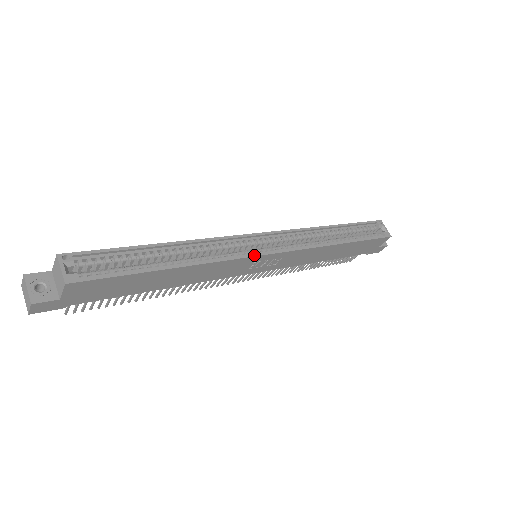
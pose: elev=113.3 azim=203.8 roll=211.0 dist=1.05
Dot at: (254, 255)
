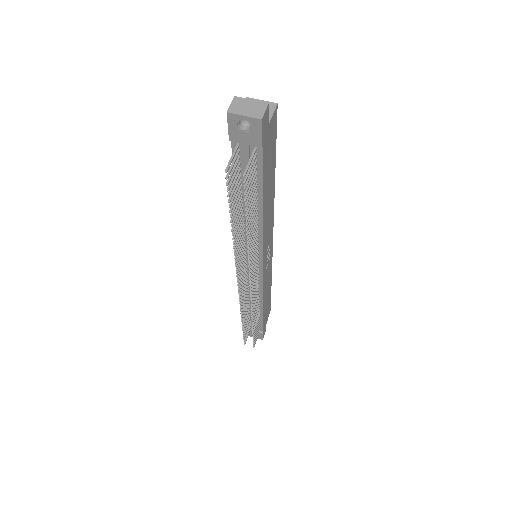
Dot at: (272, 230)
